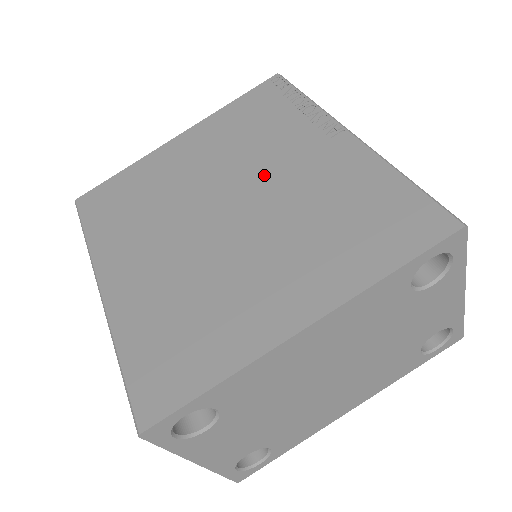
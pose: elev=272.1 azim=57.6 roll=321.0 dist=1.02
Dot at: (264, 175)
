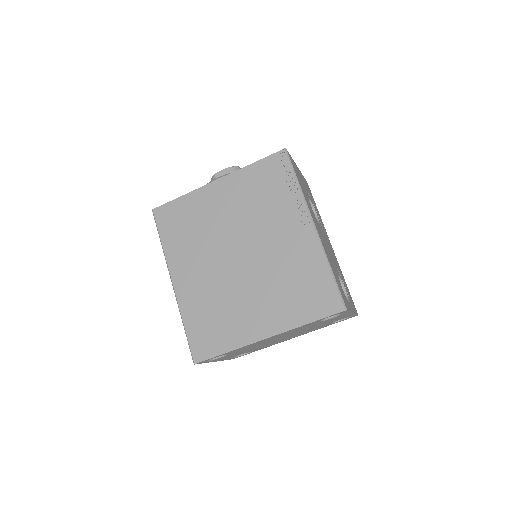
Dot at: (263, 238)
